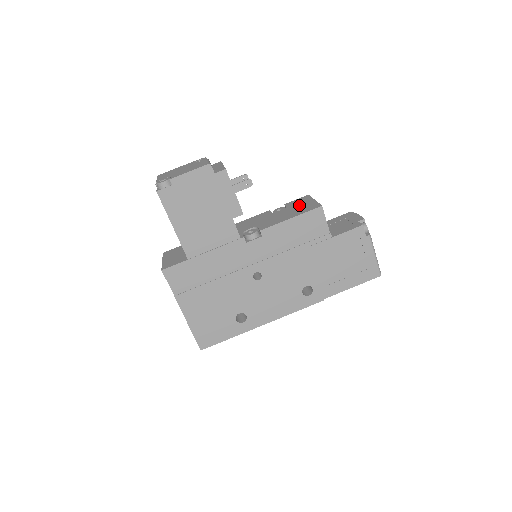
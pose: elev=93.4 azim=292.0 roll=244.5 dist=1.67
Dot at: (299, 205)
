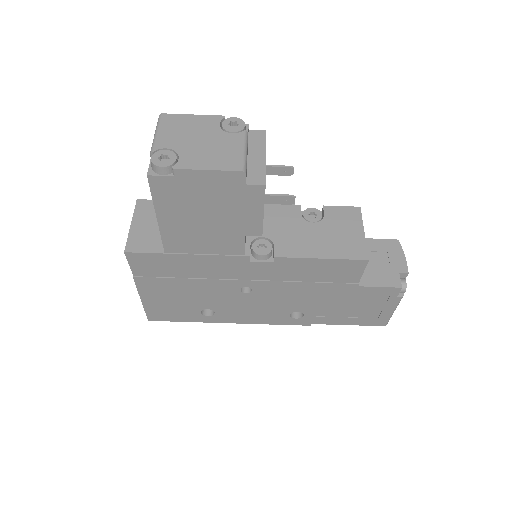
Dot at: (341, 229)
